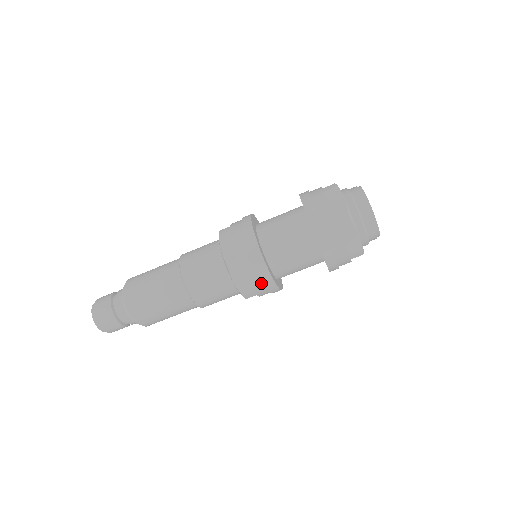
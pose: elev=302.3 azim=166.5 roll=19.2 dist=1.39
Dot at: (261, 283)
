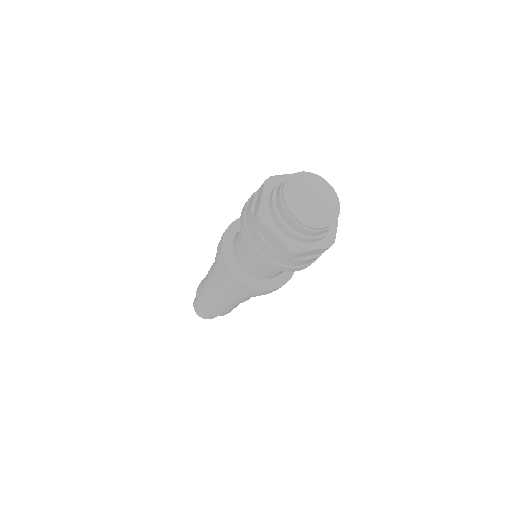
Dot at: occluded
